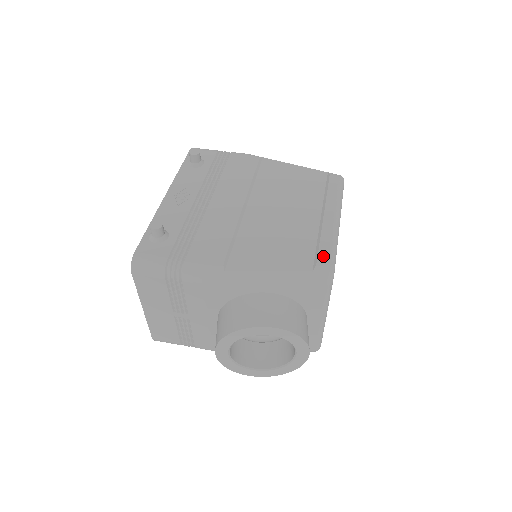
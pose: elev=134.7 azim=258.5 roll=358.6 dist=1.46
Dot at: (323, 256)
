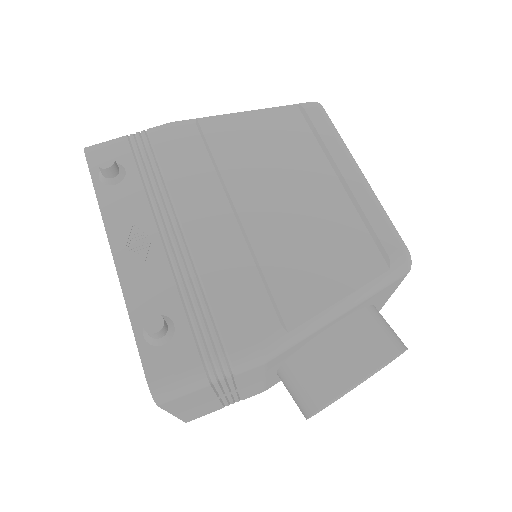
Dot at: (388, 240)
